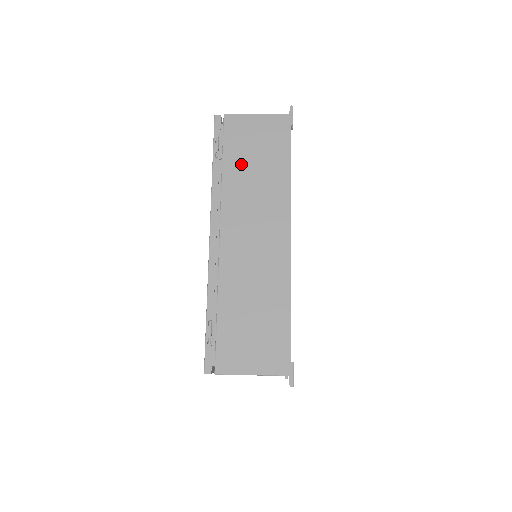
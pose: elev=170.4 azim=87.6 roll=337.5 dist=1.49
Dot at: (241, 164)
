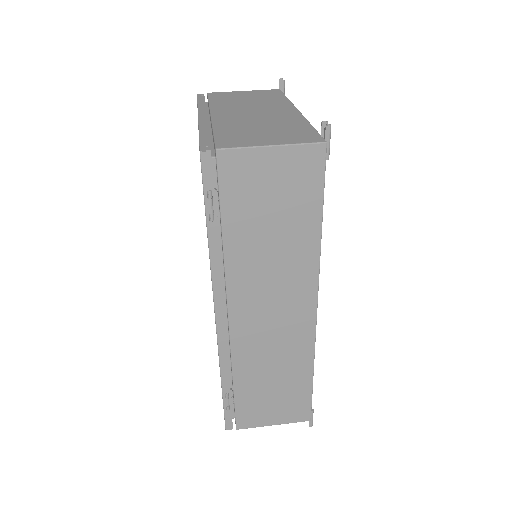
Dot at: (250, 229)
